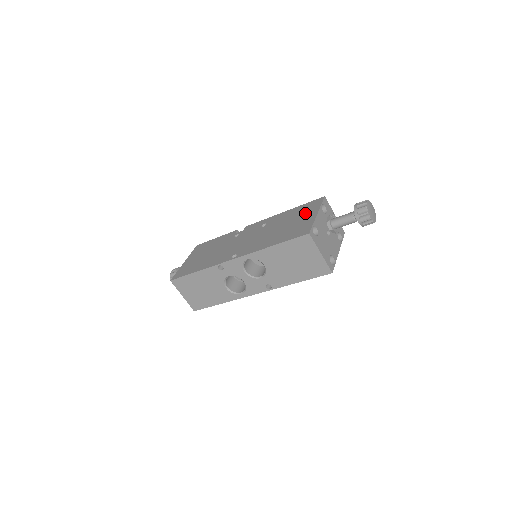
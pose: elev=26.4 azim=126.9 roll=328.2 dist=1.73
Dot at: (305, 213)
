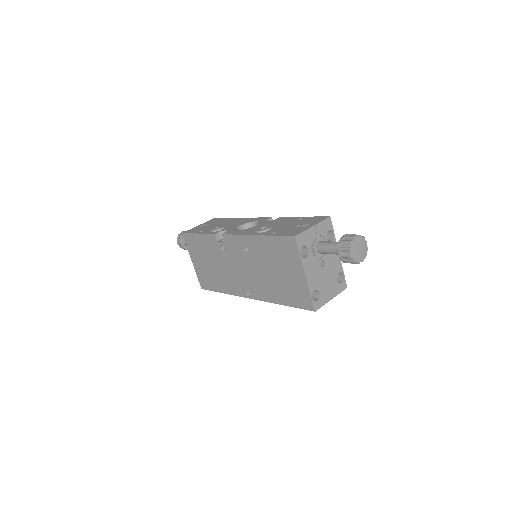
Dot at: (288, 263)
